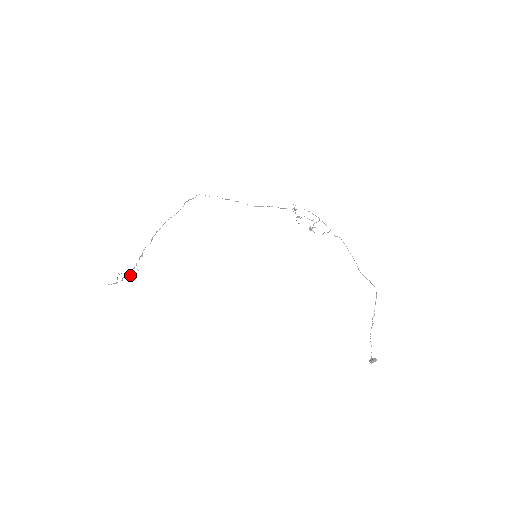
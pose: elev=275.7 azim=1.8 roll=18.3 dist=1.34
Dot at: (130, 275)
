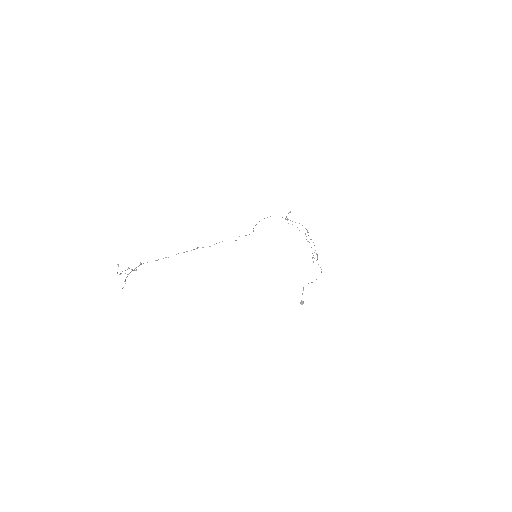
Dot at: (134, 270)
